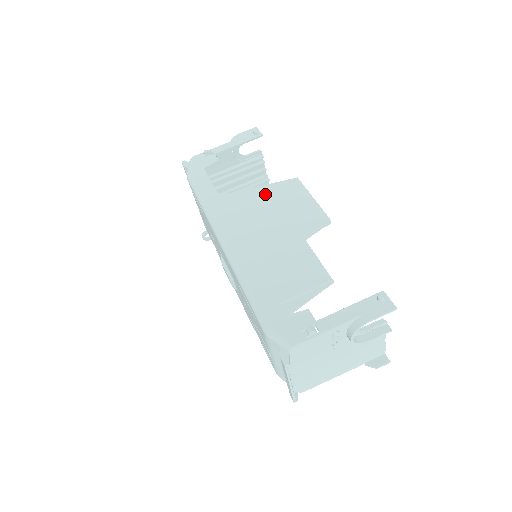
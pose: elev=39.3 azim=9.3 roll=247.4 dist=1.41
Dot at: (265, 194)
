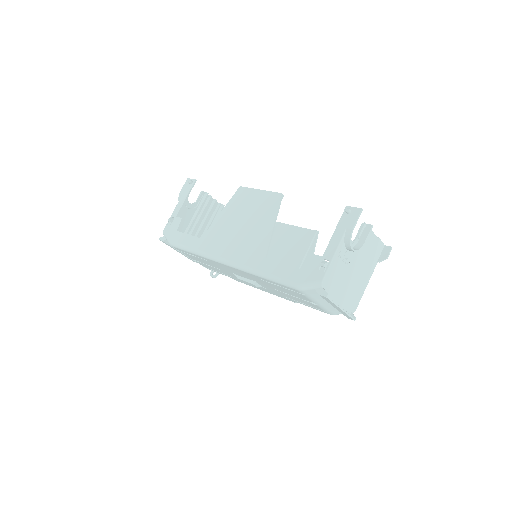
Dot at: (229, 213)
